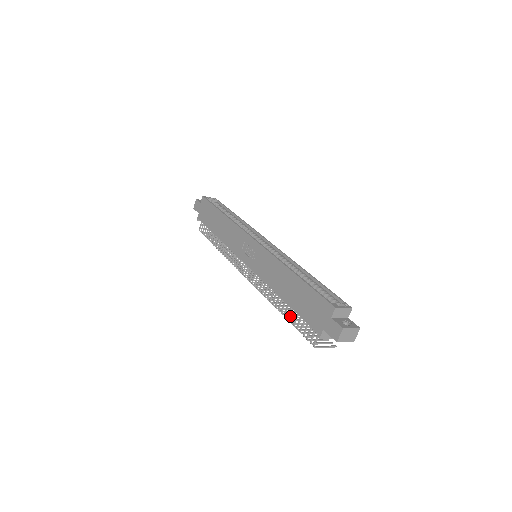
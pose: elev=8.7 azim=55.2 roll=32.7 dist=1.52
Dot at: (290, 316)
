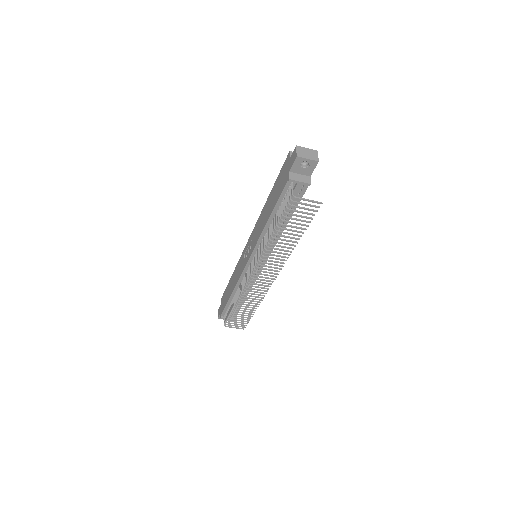
Dot at: (282, 232)
